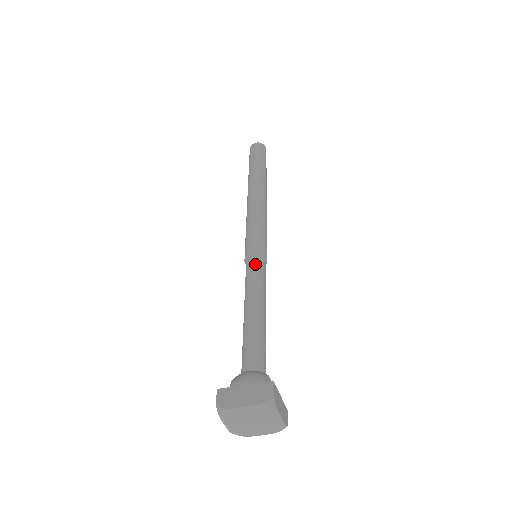
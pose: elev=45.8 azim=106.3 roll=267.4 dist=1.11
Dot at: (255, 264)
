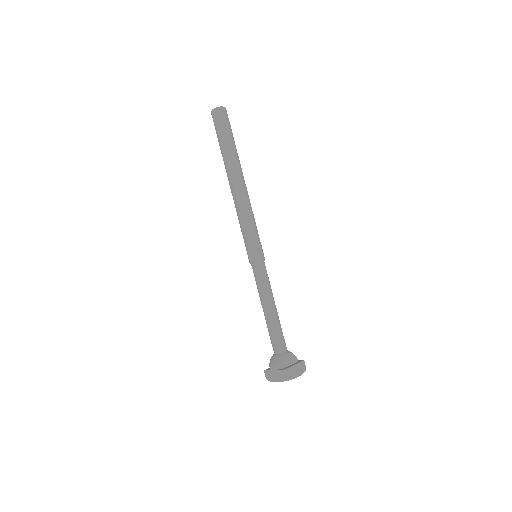
Dot at: (256, 272)
